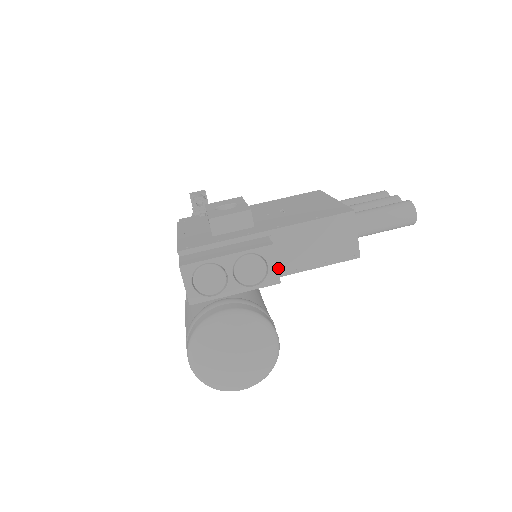
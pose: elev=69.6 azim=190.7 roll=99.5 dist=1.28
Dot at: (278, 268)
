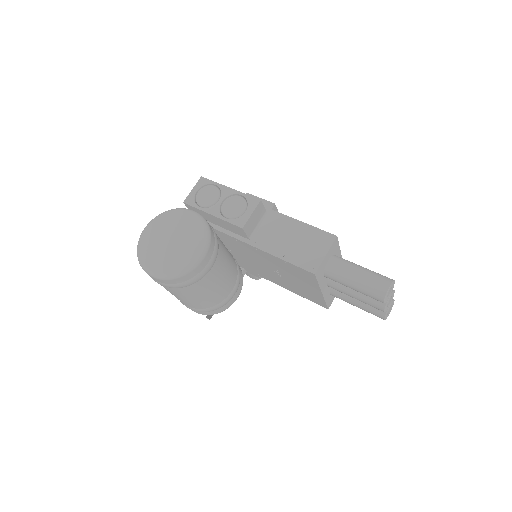
Dot at: (254, 238)
